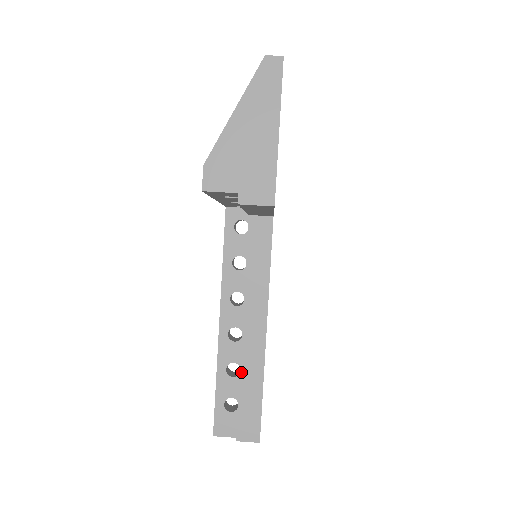
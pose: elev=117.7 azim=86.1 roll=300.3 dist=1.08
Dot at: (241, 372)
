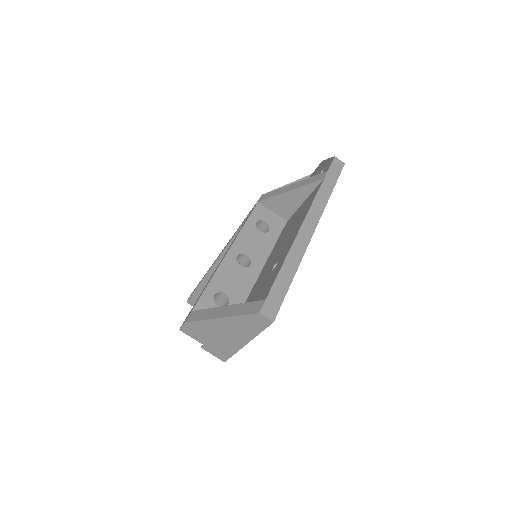
Dot at: occluded
